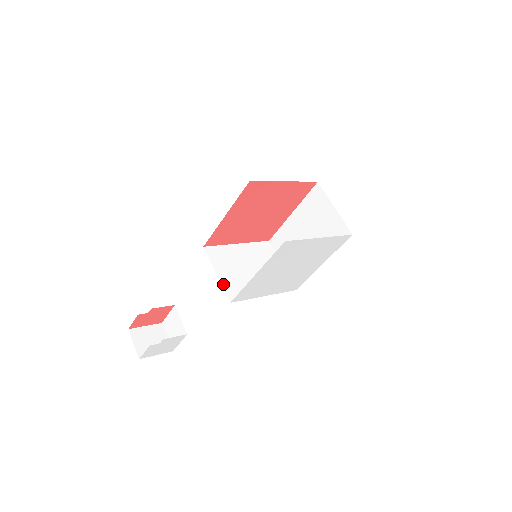
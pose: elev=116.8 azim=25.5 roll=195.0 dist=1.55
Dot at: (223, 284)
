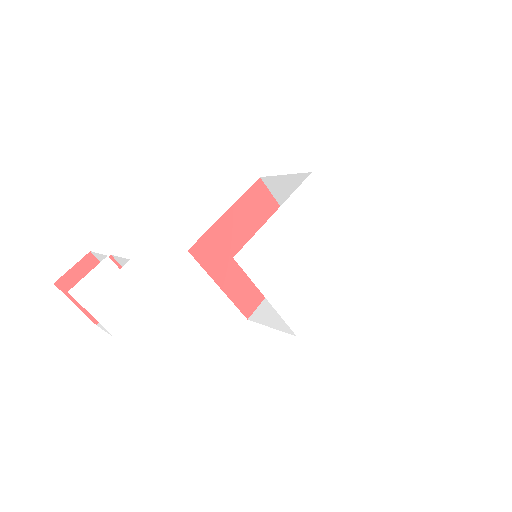
Dot at: occluded
